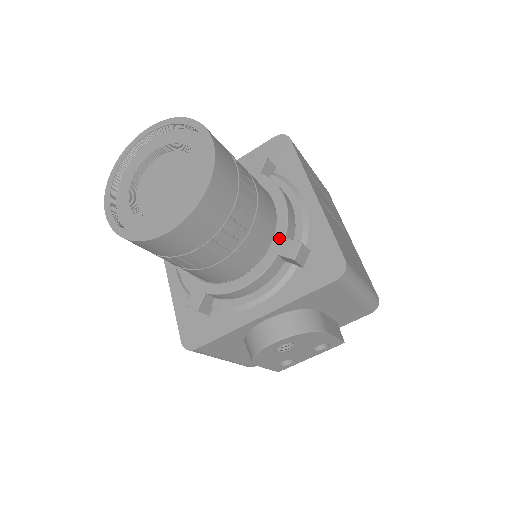
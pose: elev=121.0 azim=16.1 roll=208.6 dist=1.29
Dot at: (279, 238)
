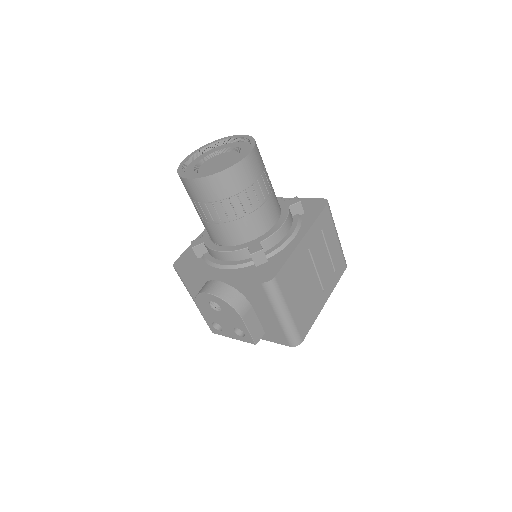
Dot at: (257, 241)
